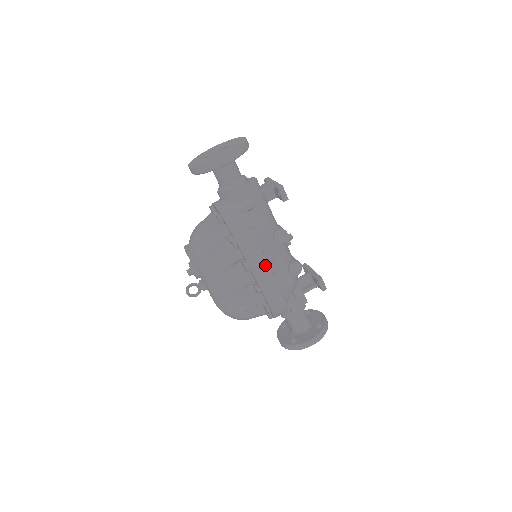
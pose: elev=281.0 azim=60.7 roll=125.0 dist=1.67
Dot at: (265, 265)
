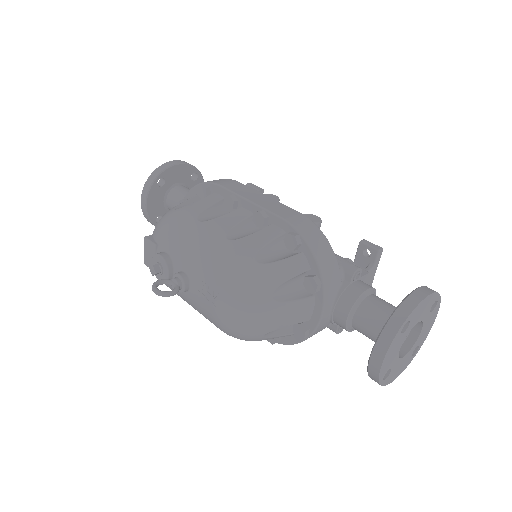
Dot at: (256, 193)
